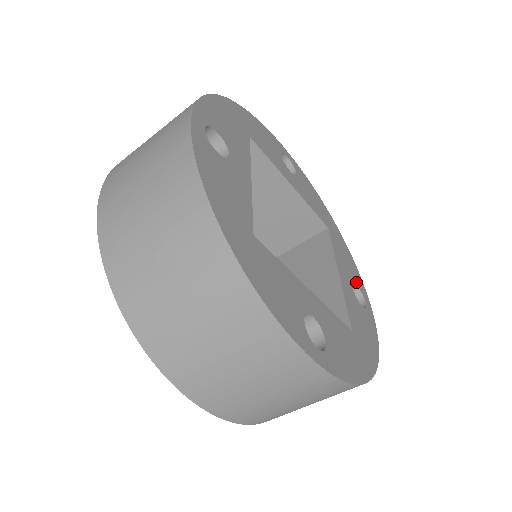
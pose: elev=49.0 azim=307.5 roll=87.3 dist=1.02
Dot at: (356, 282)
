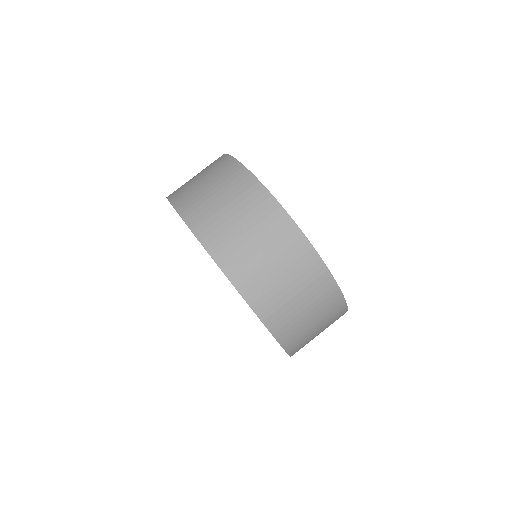
Dot at: occluded
